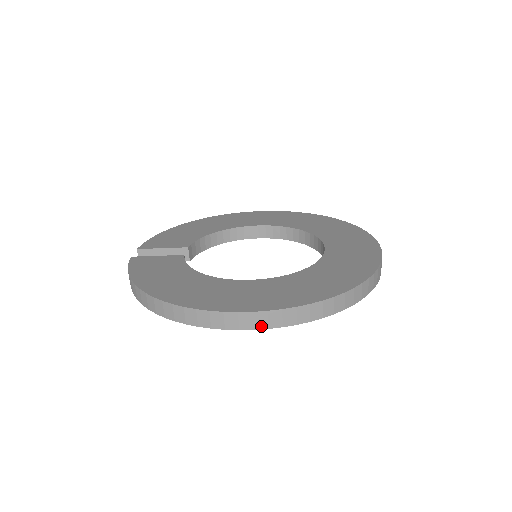
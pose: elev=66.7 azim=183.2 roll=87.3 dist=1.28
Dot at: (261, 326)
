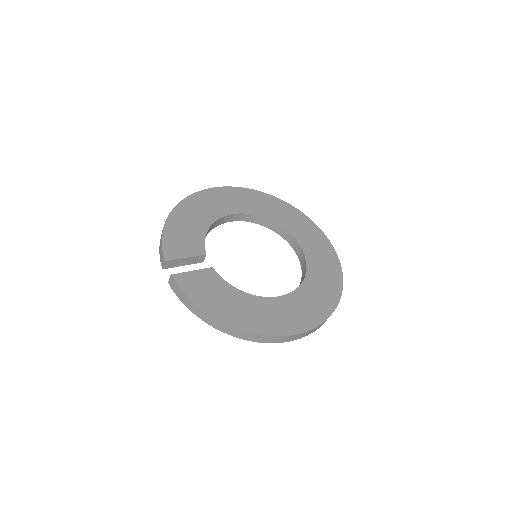
Dot at: occluded
